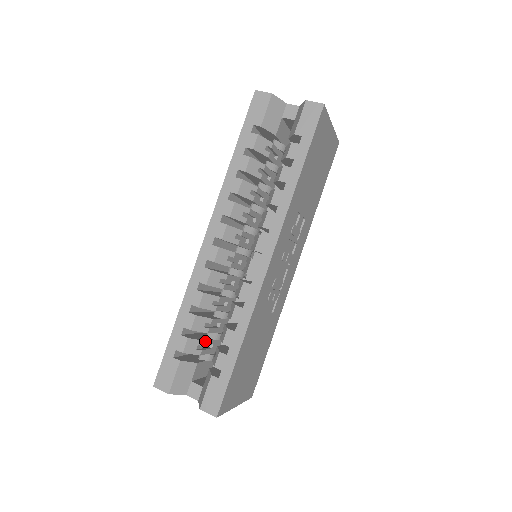
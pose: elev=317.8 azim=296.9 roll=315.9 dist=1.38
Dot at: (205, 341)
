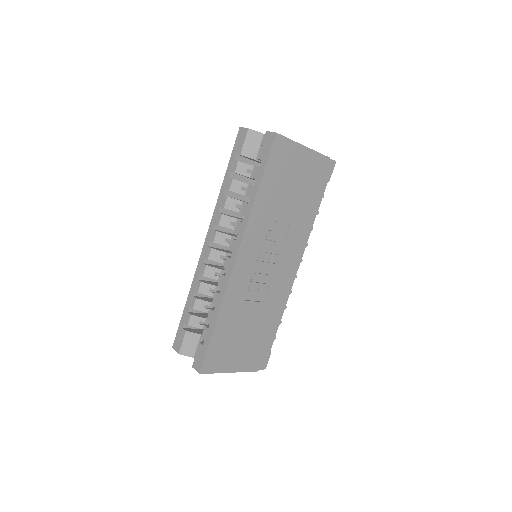
Dot at: (206, 319)
